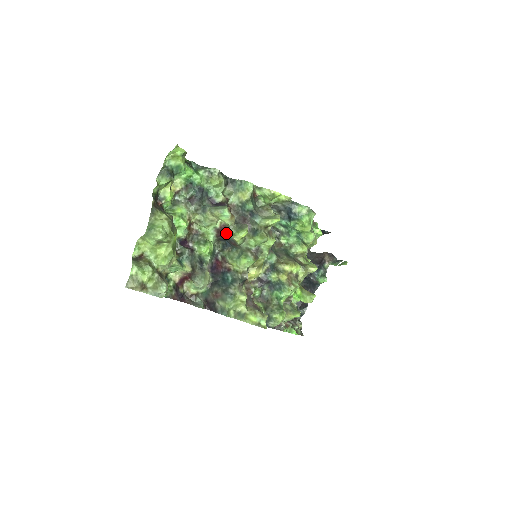
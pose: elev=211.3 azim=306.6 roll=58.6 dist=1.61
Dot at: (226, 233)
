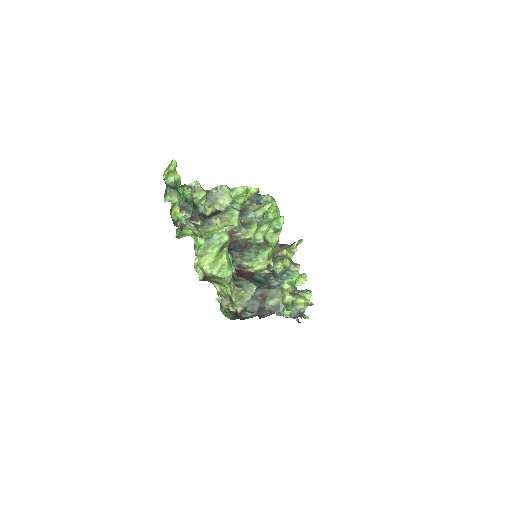
Dot at: (235, 238)
